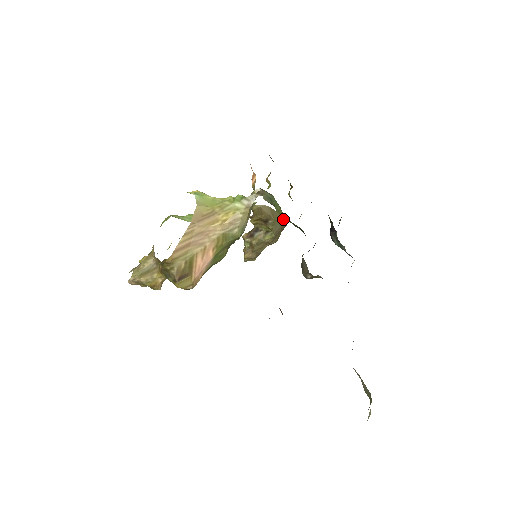
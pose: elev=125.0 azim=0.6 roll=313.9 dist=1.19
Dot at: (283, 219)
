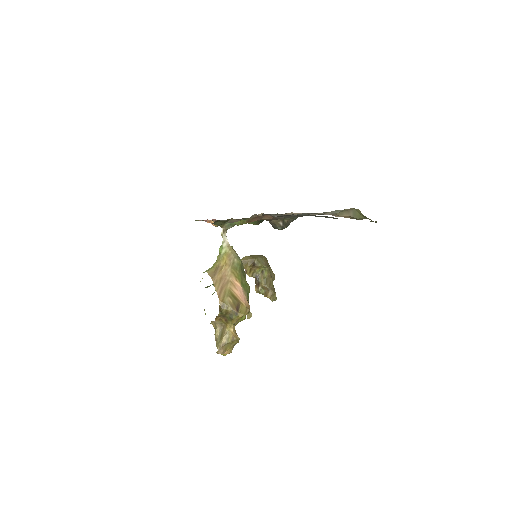
Dot at: (261, 256)
